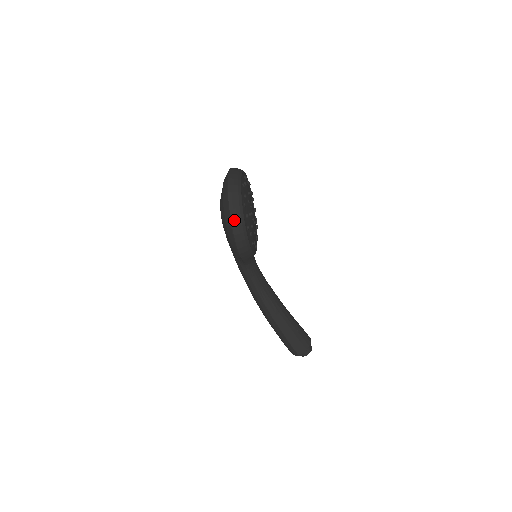
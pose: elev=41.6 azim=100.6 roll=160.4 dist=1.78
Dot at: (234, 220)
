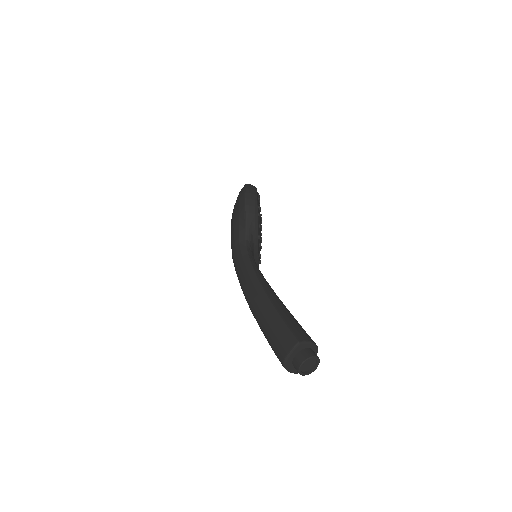
Dot at: (249, 185)
